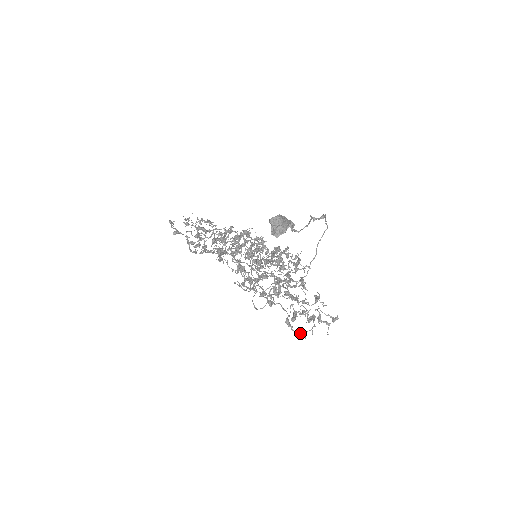
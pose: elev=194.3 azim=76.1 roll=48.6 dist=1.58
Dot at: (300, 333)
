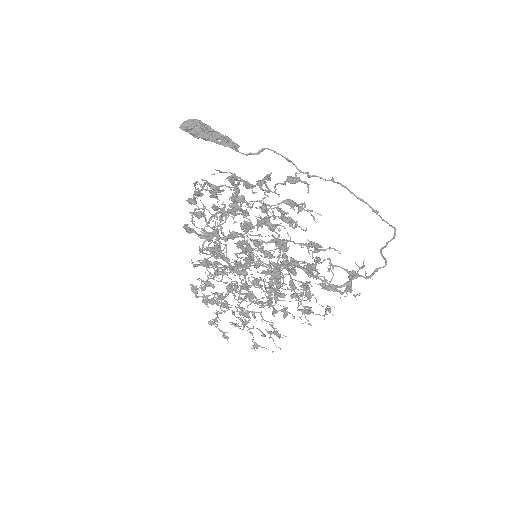
Dot at: (204, 185)
